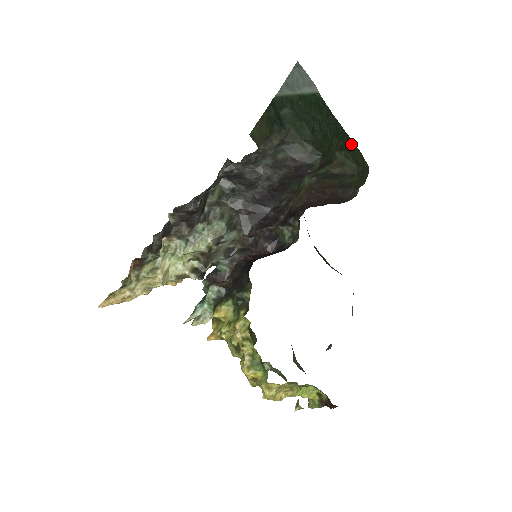
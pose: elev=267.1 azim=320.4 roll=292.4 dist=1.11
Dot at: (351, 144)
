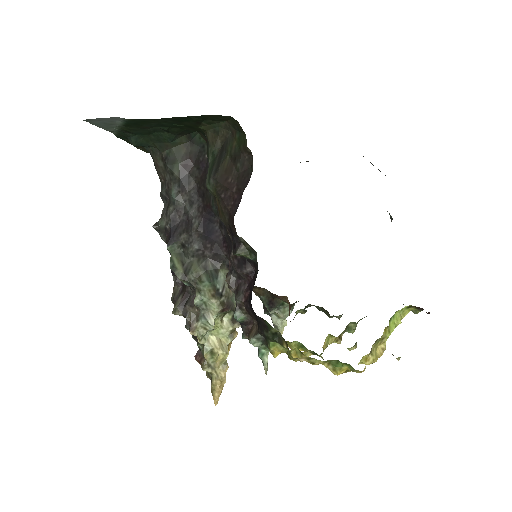
Dot at: (198, 117)
